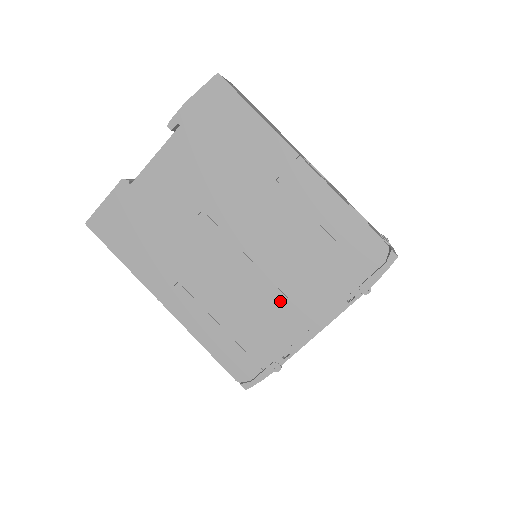
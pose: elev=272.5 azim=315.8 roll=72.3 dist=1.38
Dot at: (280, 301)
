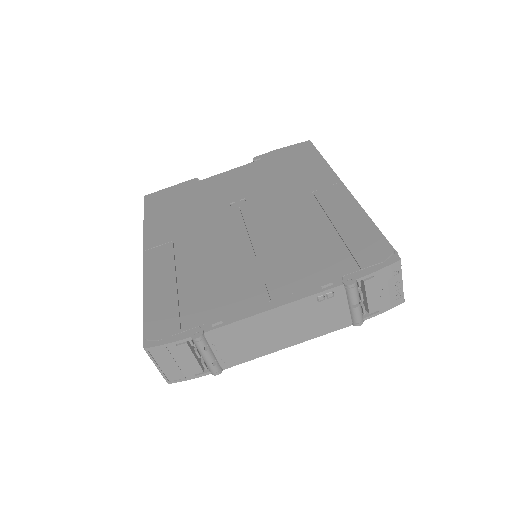
Dot at: (251, 272)
